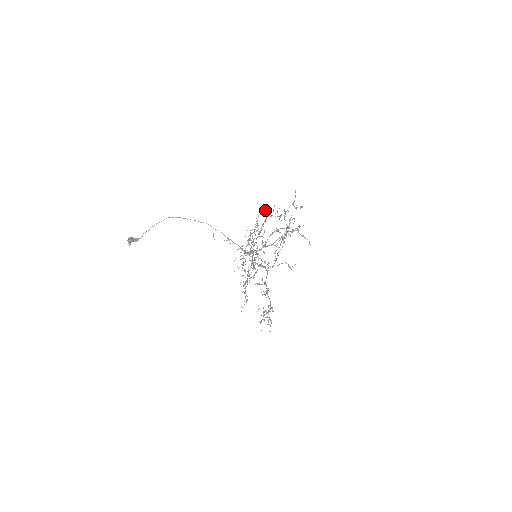
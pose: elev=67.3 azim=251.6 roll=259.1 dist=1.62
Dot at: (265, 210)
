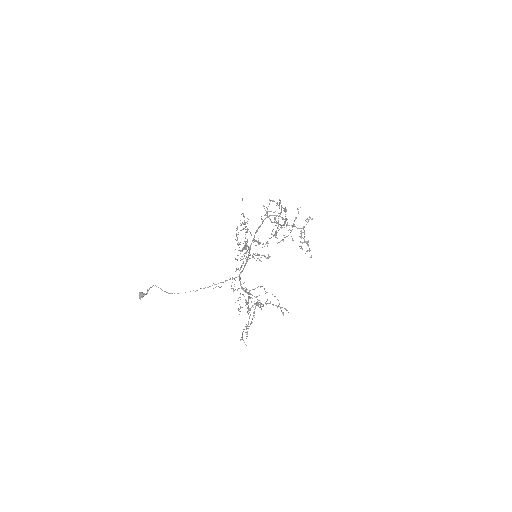
Dot at: occluded
